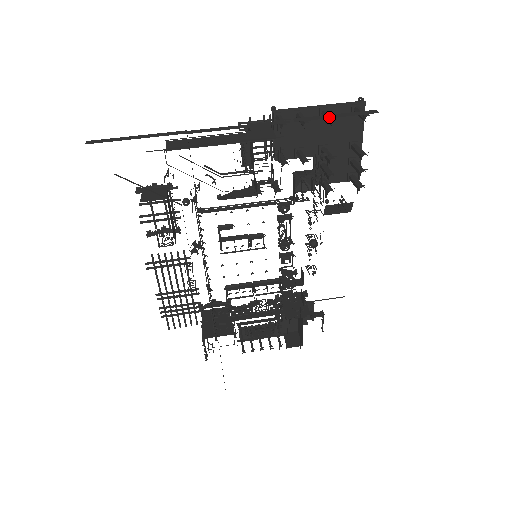
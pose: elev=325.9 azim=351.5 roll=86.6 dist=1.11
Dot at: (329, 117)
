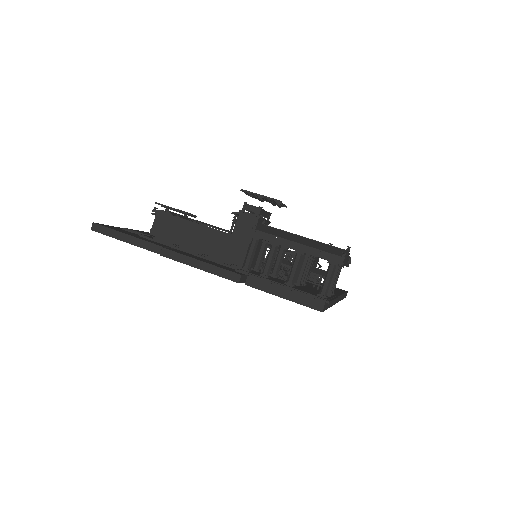
Dot at: (276, 293)
